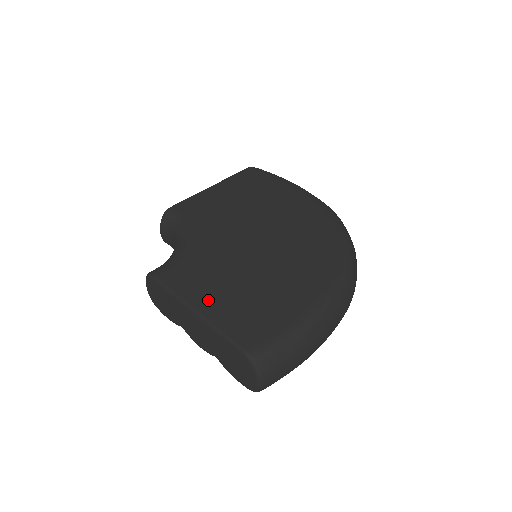
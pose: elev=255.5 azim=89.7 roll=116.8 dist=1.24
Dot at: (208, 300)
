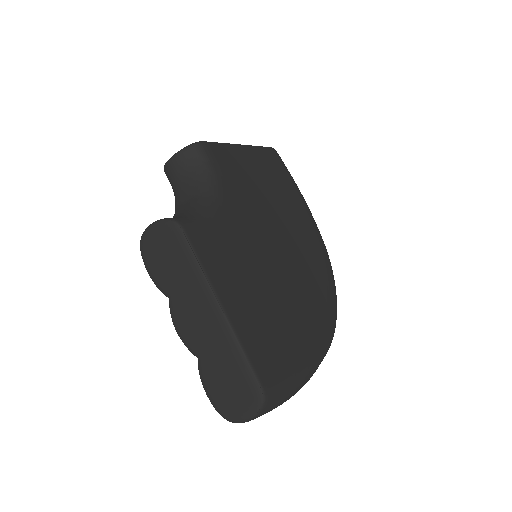
Dot at: (234, 299)
